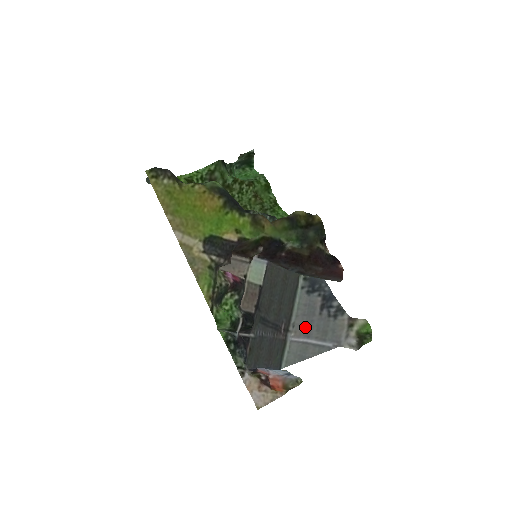
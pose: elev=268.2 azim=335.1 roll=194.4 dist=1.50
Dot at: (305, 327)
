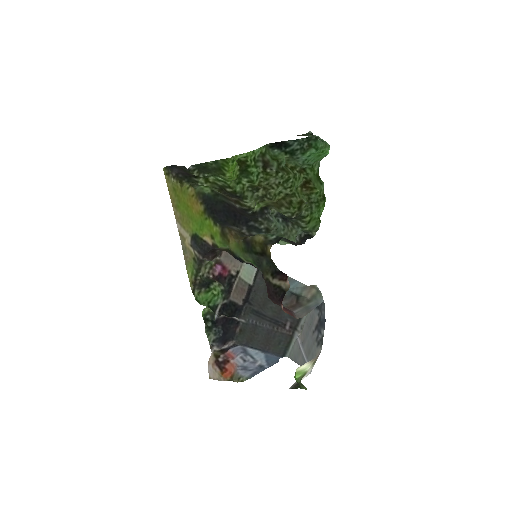
Dot at: (304, 335)
